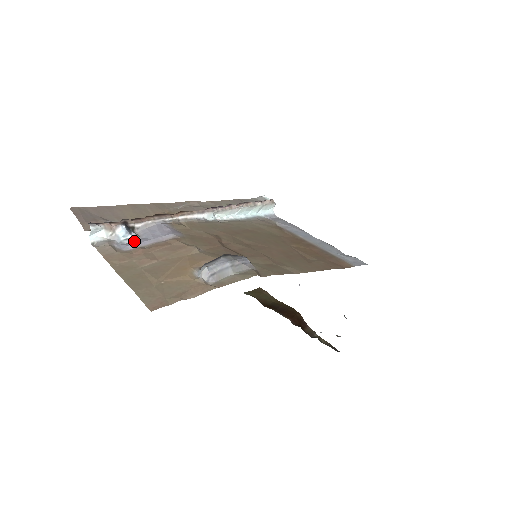
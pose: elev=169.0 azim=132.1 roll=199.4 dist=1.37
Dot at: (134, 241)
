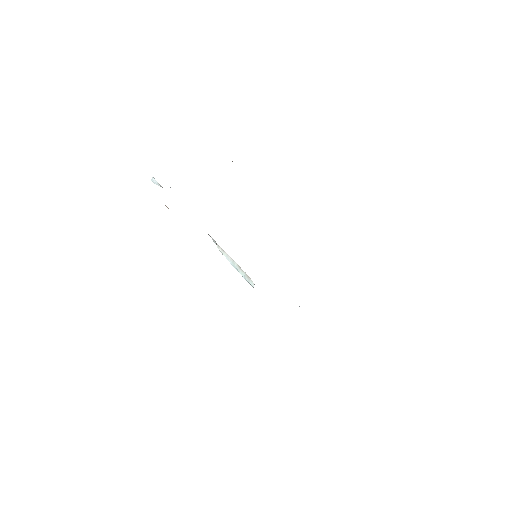
Dot at: occluded
